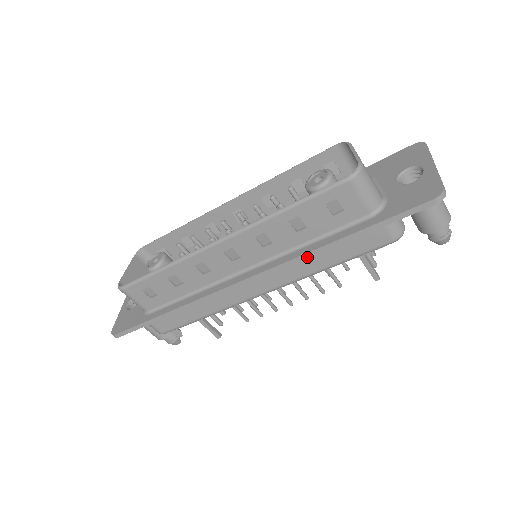
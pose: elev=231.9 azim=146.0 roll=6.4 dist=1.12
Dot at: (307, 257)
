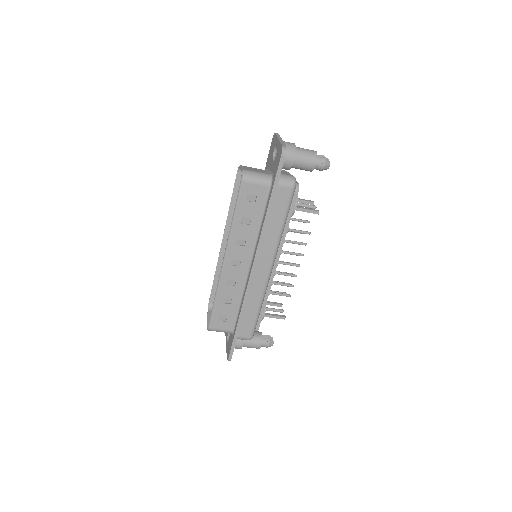
Dot at: (264, 232)
